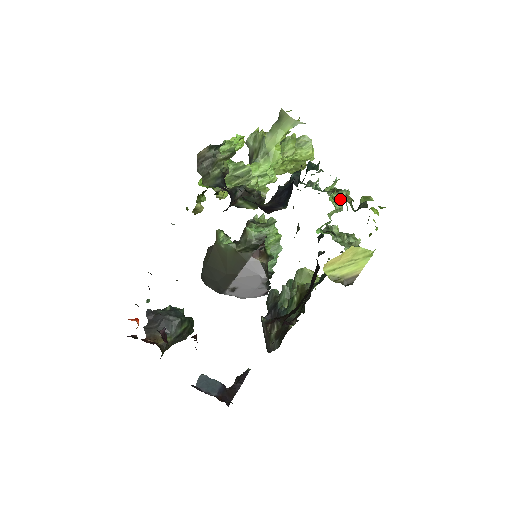
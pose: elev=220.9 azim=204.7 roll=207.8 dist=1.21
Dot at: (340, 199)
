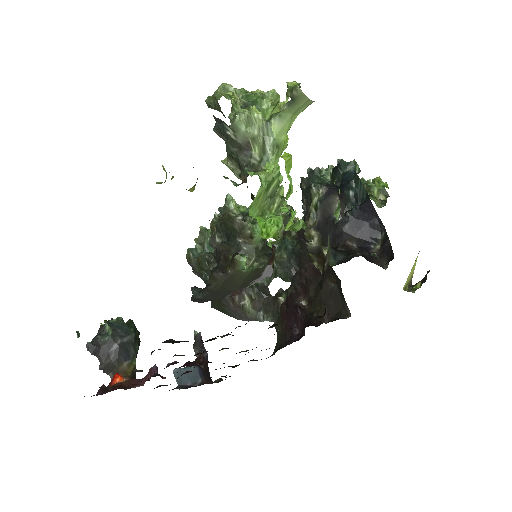
Dot at: (376, 198)
